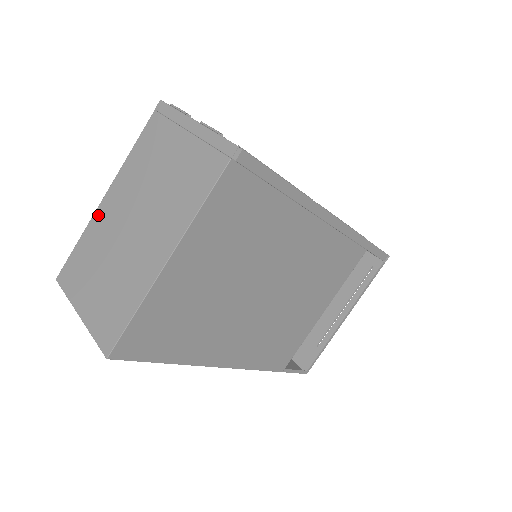
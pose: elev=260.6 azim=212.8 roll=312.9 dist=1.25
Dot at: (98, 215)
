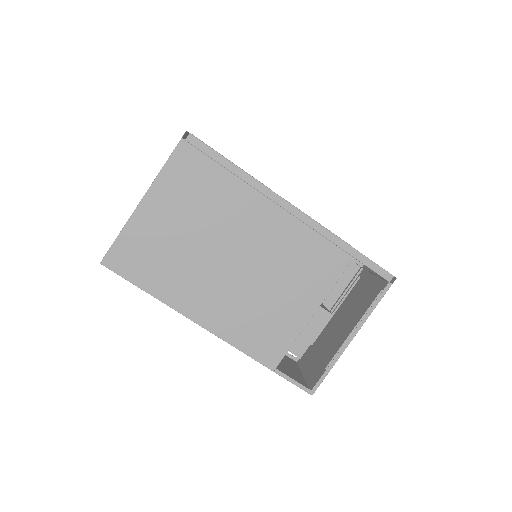
Dot at: occluded
